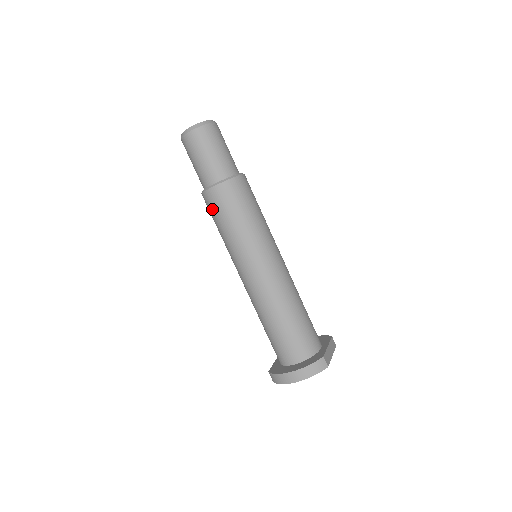
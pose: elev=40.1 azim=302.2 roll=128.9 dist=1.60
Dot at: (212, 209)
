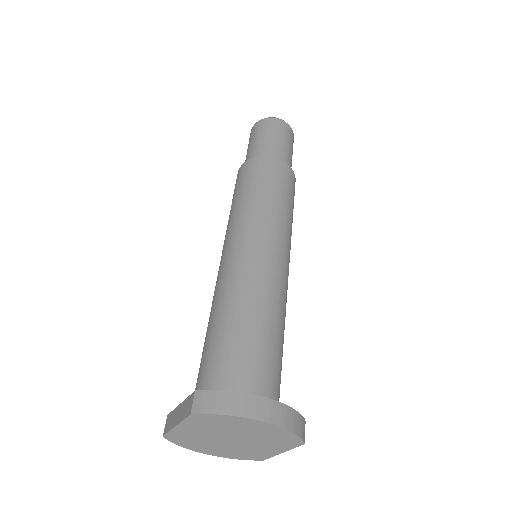
Dot at: (261, 172)
